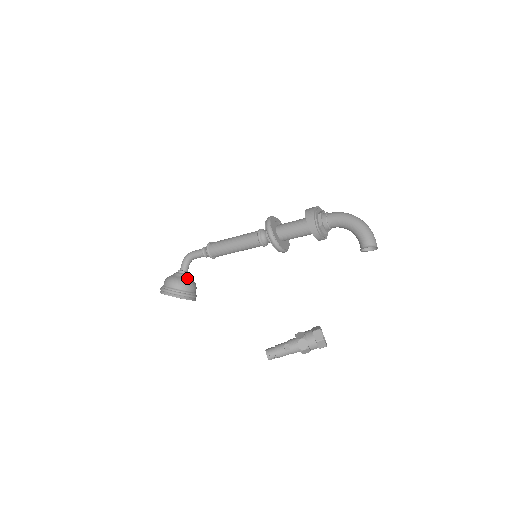
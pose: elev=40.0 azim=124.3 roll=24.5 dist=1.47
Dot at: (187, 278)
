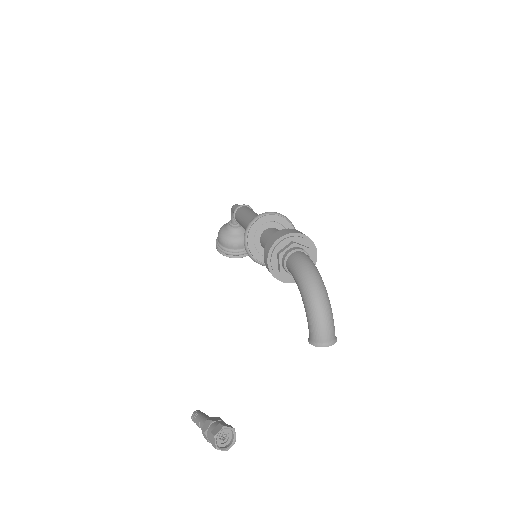
Dot at: (234, 234)
